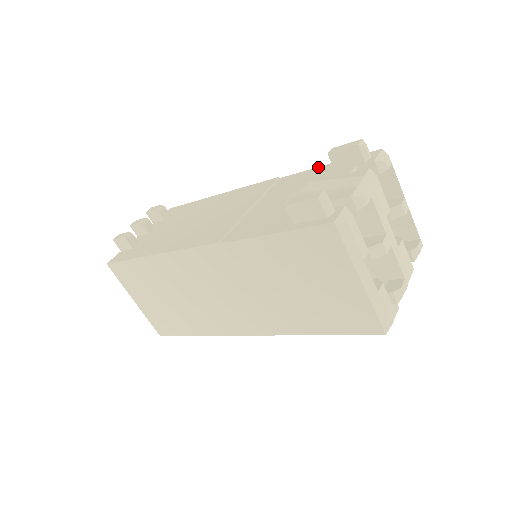
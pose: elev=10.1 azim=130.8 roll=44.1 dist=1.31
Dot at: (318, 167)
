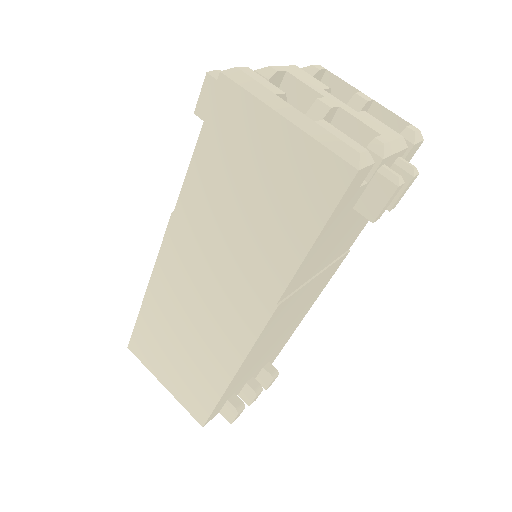
Dot at: occluded
